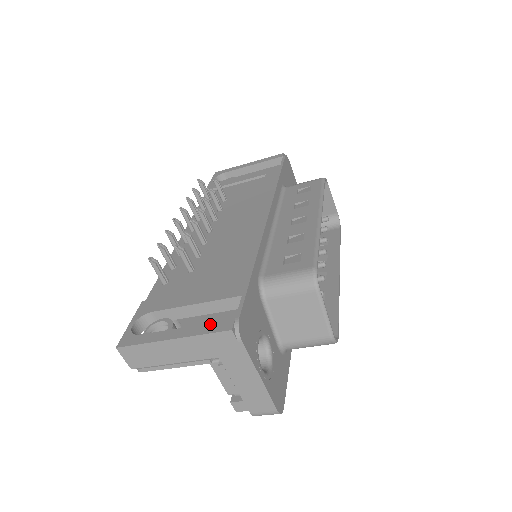
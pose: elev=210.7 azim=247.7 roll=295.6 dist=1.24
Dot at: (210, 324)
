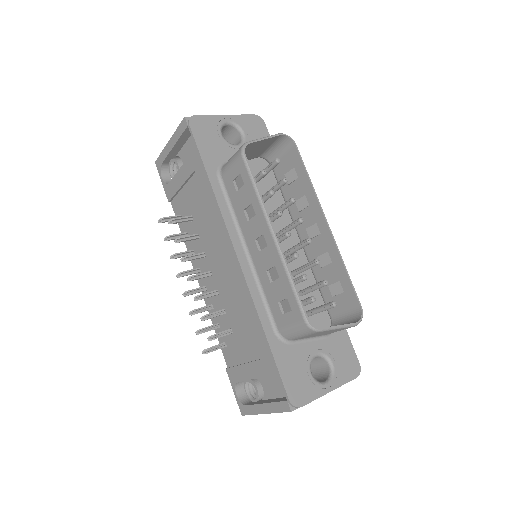
Dot at: (276, 403)
